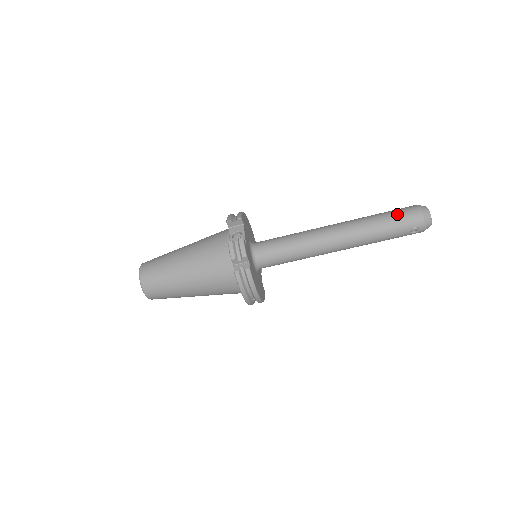
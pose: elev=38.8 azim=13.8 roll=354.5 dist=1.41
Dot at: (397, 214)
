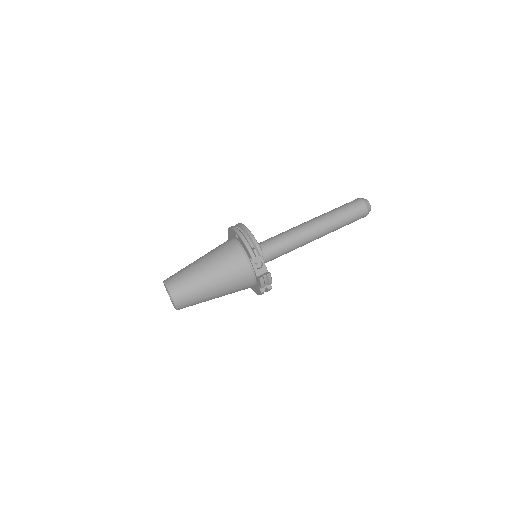
Dot at: (354, 215)
